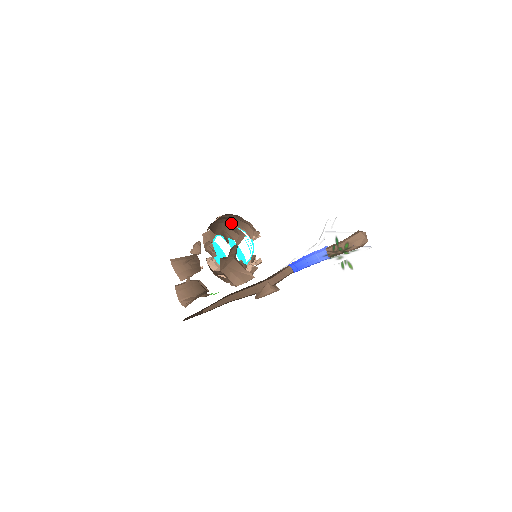
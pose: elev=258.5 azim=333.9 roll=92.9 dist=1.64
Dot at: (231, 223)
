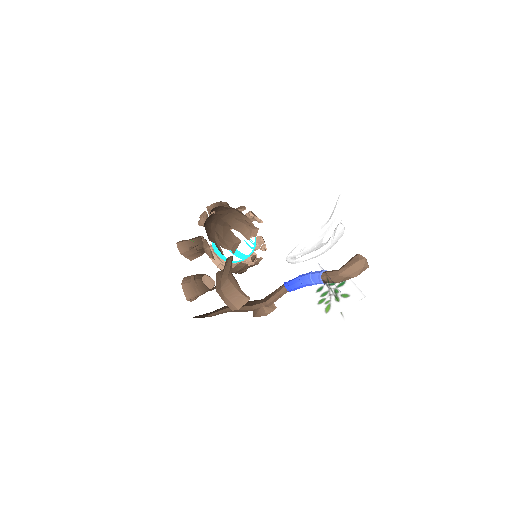
Dot at: (224, 228)
